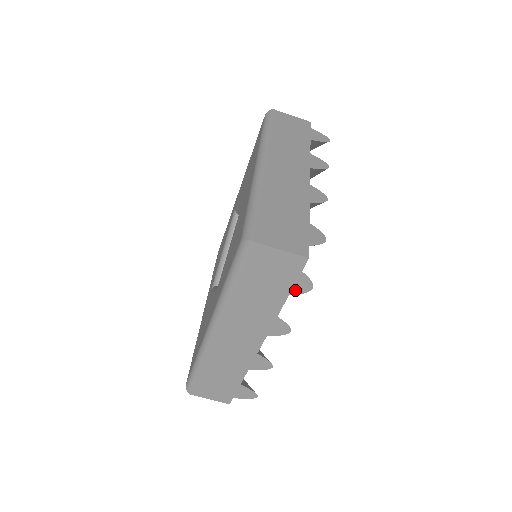
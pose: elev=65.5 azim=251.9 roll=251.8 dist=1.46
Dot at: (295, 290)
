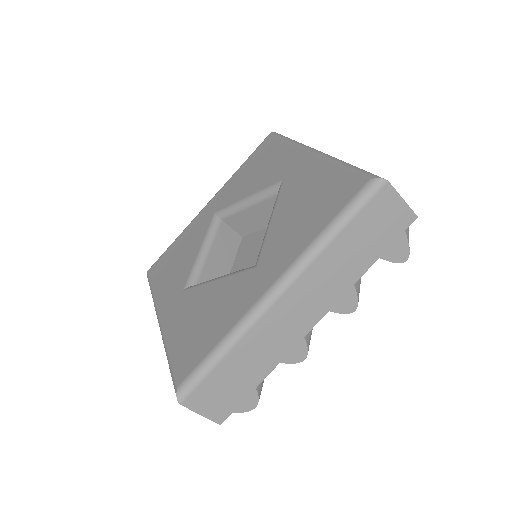
Dot at: occluded
